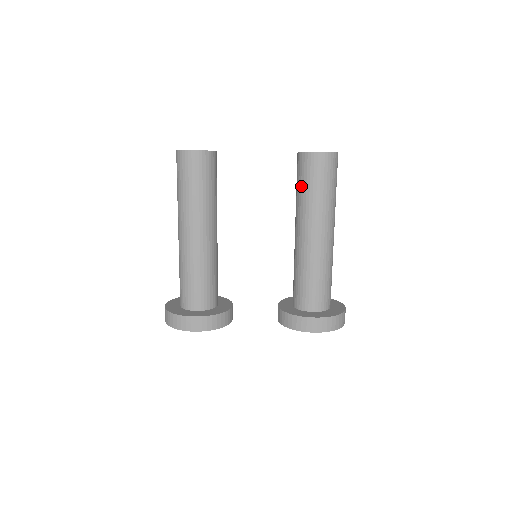
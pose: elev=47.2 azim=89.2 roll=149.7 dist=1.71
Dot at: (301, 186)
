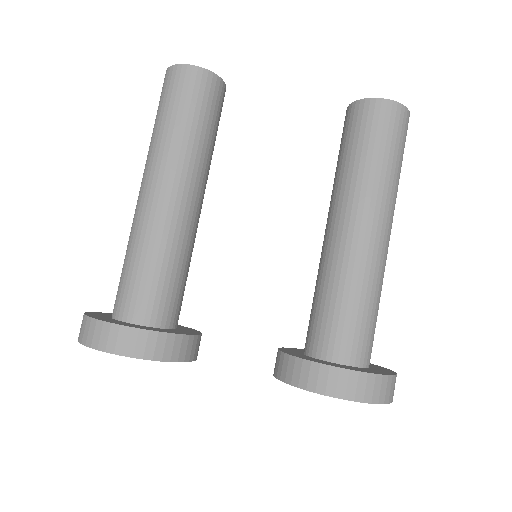
Dot at: (347, 150)
